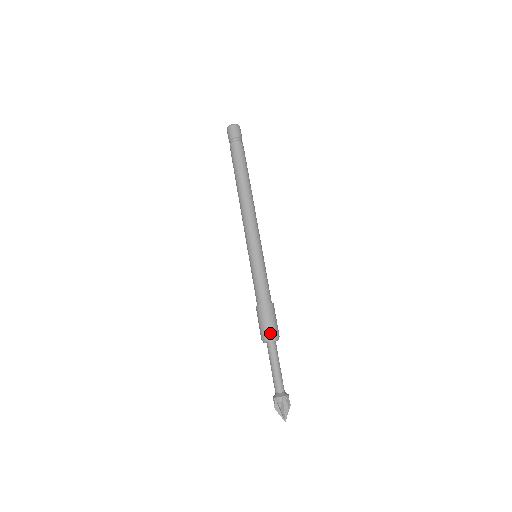
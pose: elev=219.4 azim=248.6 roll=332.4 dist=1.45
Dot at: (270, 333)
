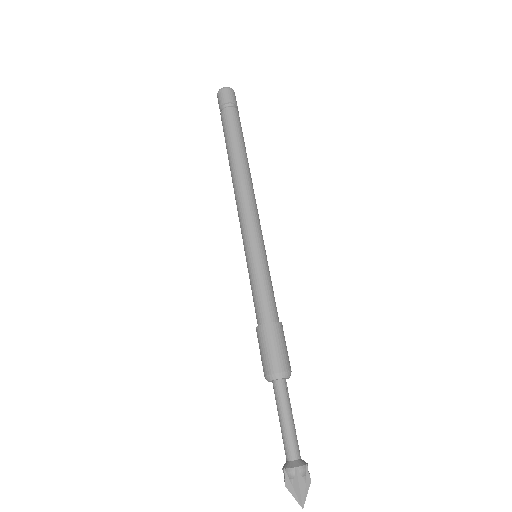
Dot at: (275, 366)
